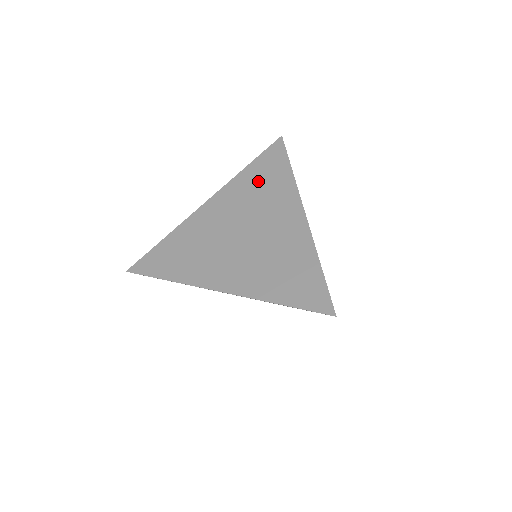
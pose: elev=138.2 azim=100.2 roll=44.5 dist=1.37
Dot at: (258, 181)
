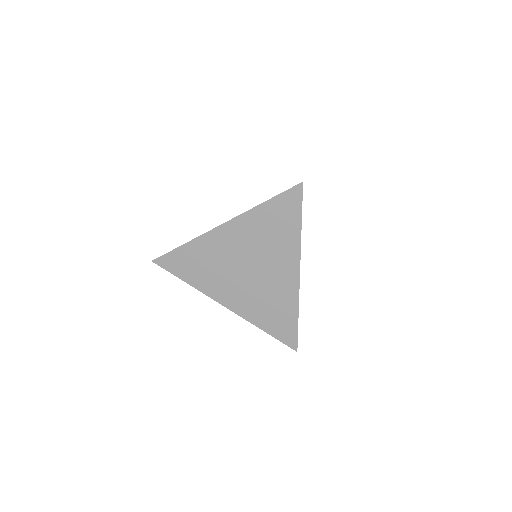
Dot at: occluded
